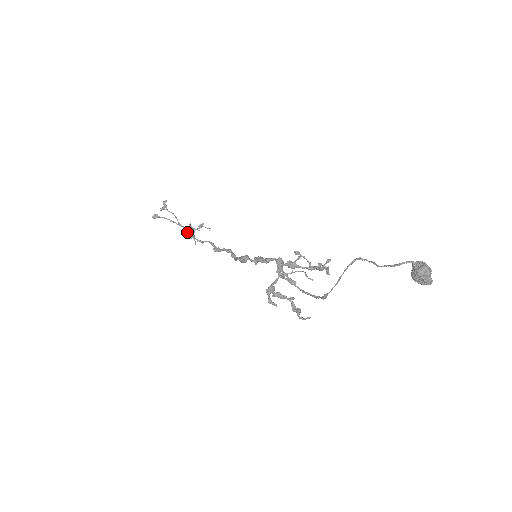
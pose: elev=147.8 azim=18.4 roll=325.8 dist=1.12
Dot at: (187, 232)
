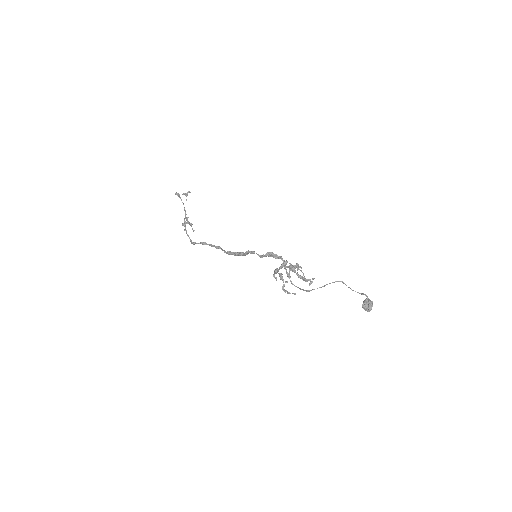
Dot at: occluded
